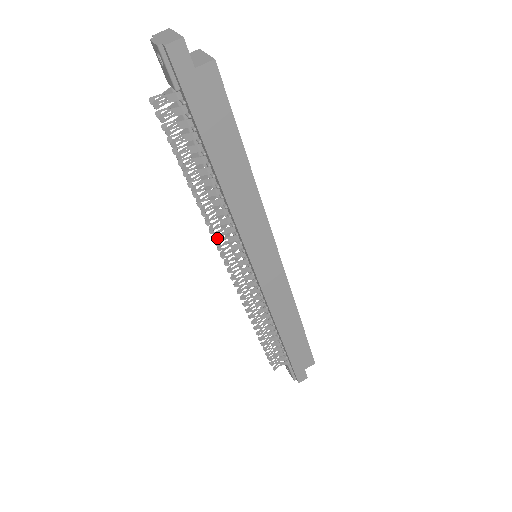
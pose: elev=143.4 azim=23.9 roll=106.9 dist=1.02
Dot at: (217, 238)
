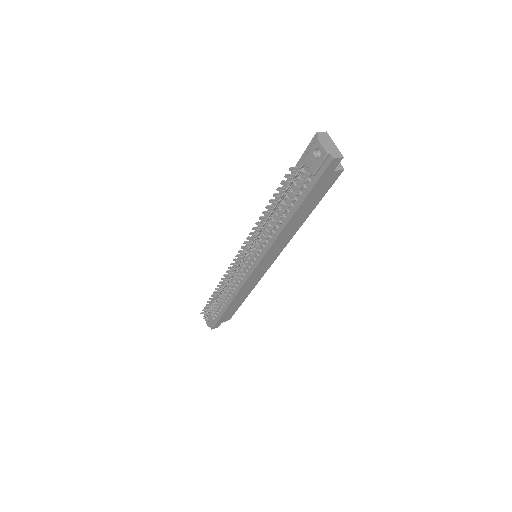
Dot at: (252, 245)
